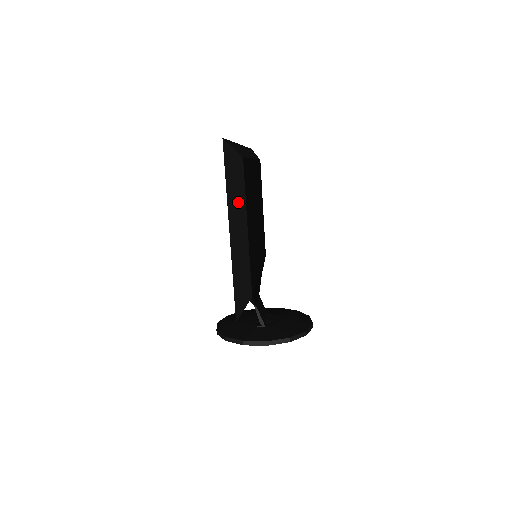
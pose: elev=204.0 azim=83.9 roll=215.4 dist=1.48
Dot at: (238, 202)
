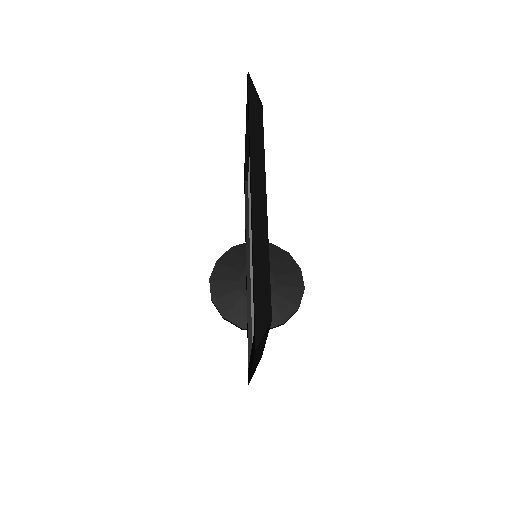
Dot at: (261, 346)
